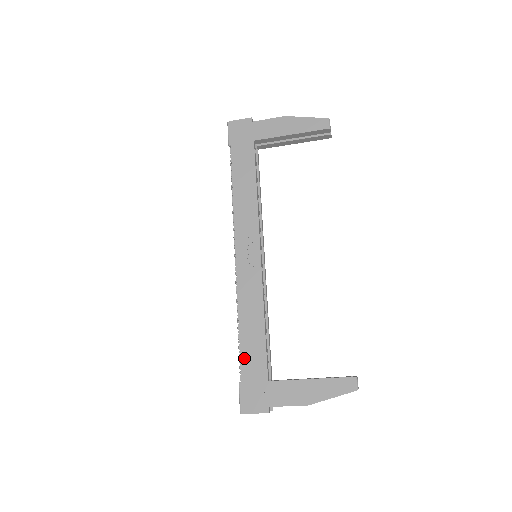
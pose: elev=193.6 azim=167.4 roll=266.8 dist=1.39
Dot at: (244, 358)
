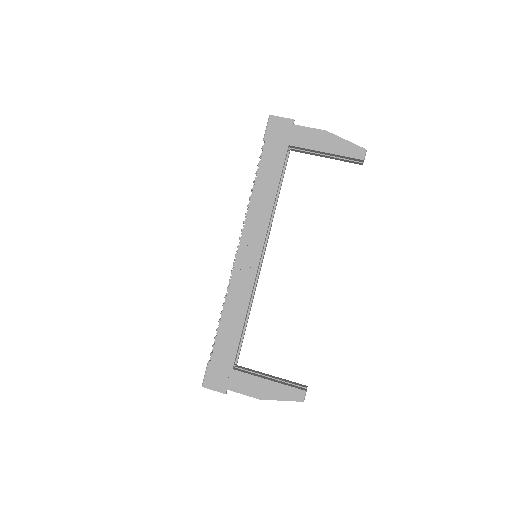
Dot at: (218, 343)
